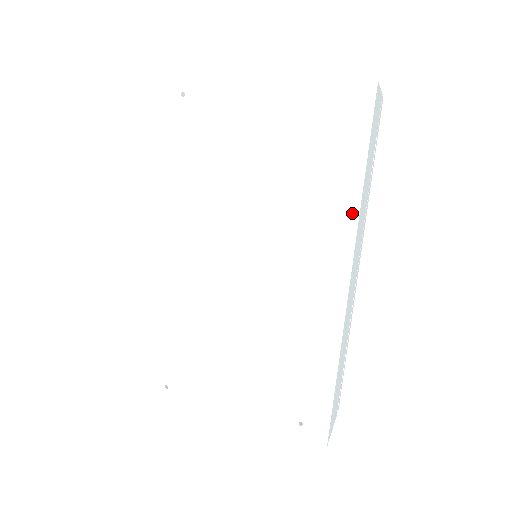
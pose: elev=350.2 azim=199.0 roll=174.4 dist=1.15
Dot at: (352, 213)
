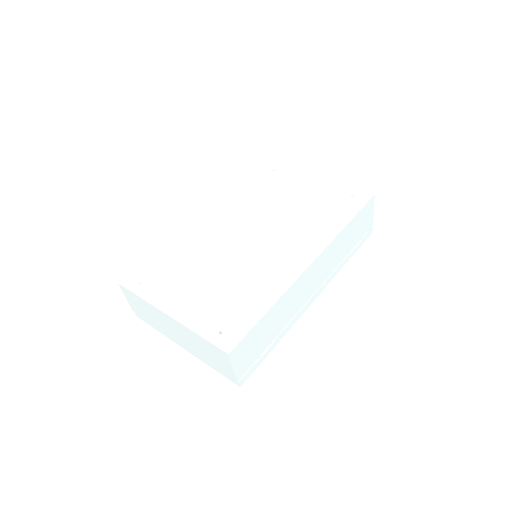
Dot at: (332, 235)
